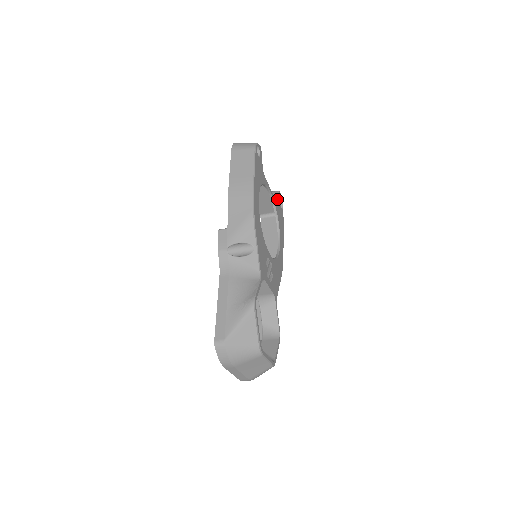
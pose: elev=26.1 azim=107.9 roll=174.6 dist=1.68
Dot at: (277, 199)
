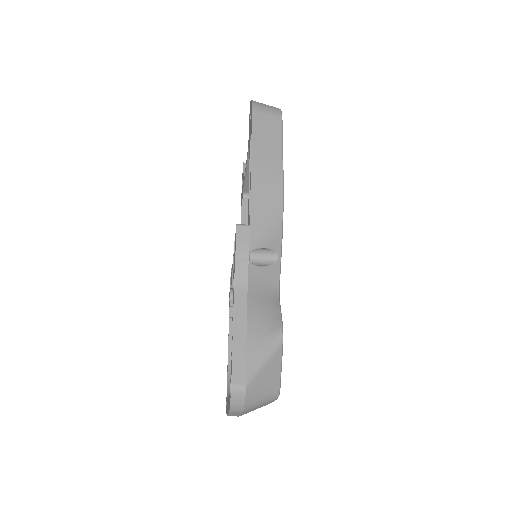
Dot at: occluded
